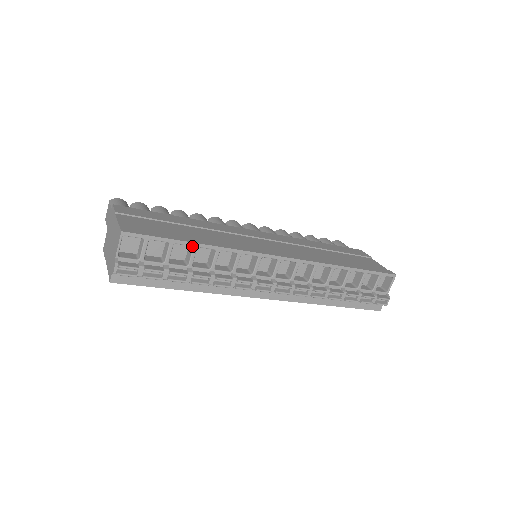
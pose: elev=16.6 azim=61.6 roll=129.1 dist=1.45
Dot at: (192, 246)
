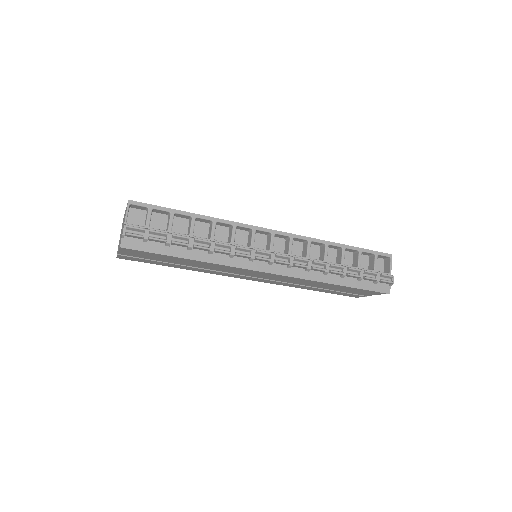
Dot at: (191, 216)
